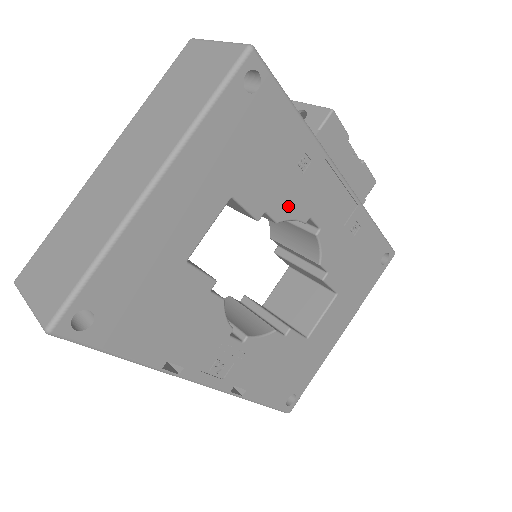
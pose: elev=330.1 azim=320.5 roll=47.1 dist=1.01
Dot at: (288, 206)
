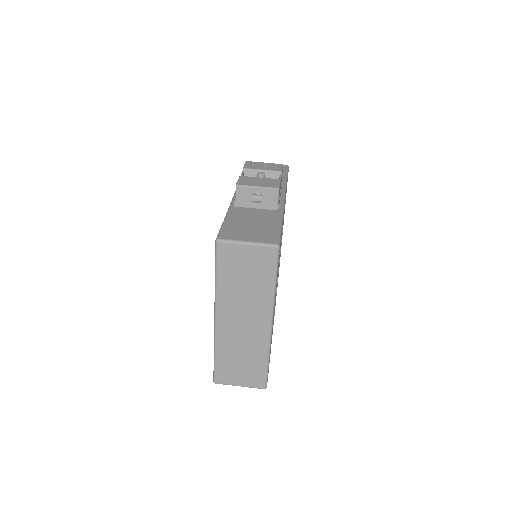
Dot at: occluded
